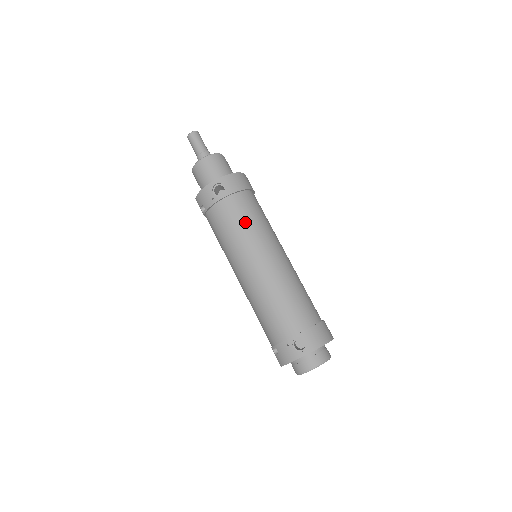
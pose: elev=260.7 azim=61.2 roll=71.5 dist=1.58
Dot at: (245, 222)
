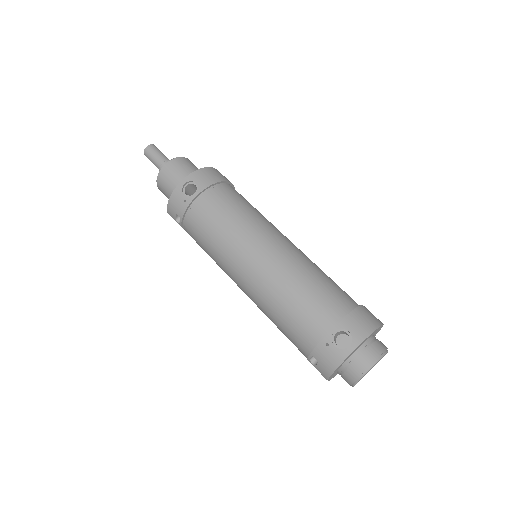
Dot at: (230, 215)
